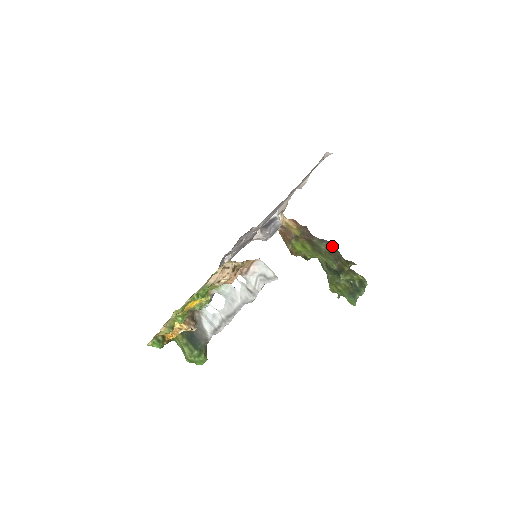
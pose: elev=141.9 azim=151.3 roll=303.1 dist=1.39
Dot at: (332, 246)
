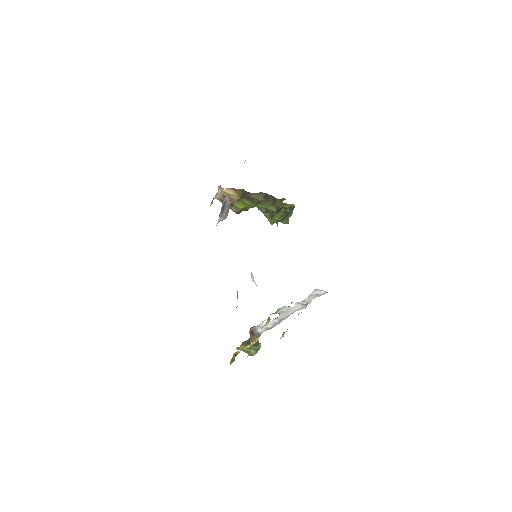
Dot at: (267, 195)
